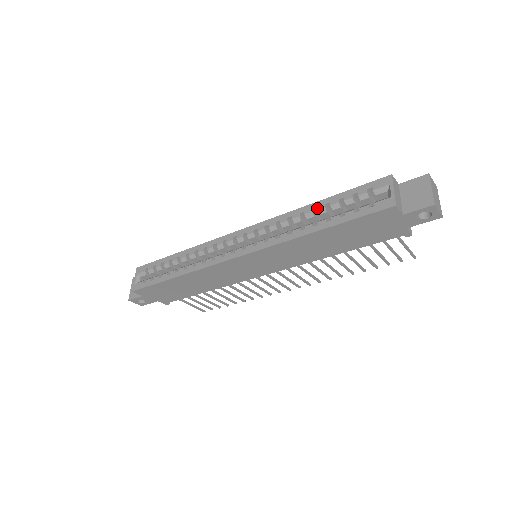
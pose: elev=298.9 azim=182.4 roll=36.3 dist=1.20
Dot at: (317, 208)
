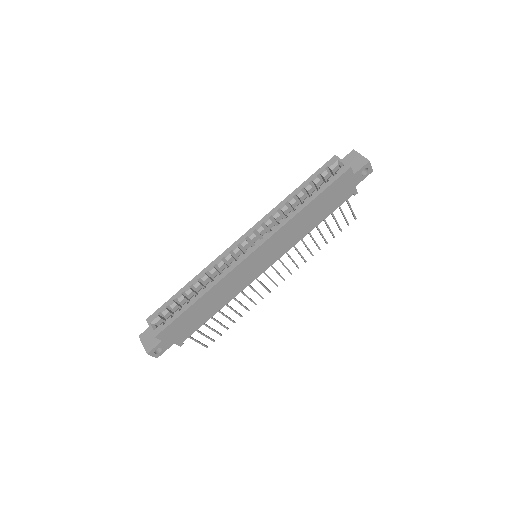
Dot at: (296, 194)
